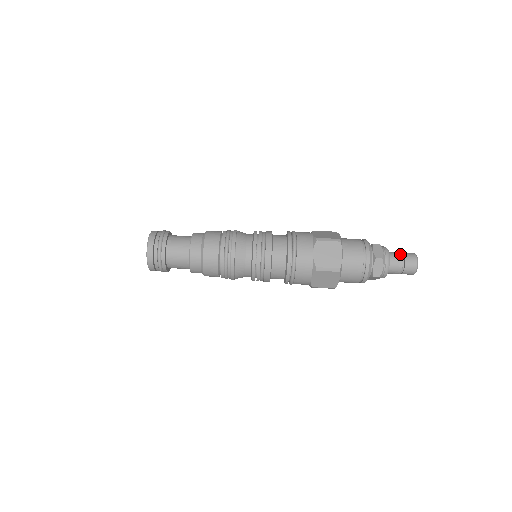
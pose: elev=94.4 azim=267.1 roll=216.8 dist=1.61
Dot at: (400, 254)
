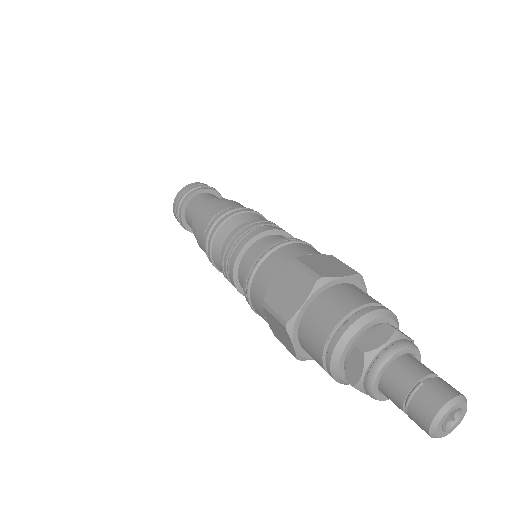
Dot at: occluded
